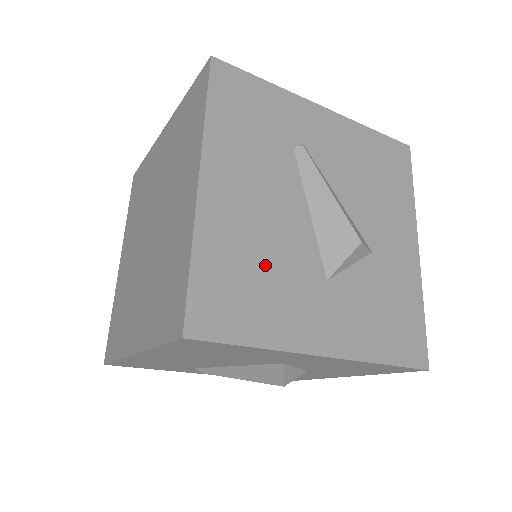
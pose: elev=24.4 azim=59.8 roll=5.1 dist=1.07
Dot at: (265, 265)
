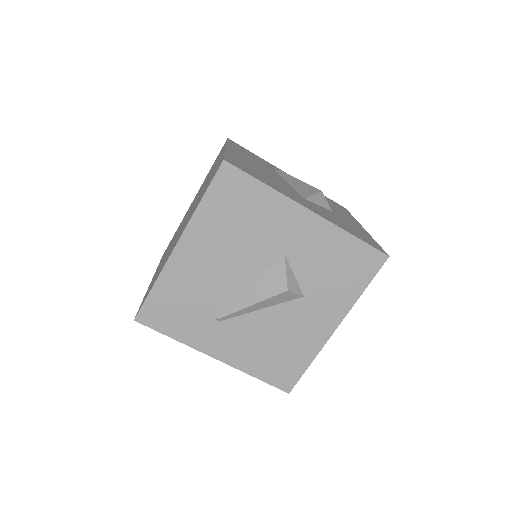
Dot at: (266, 176)
